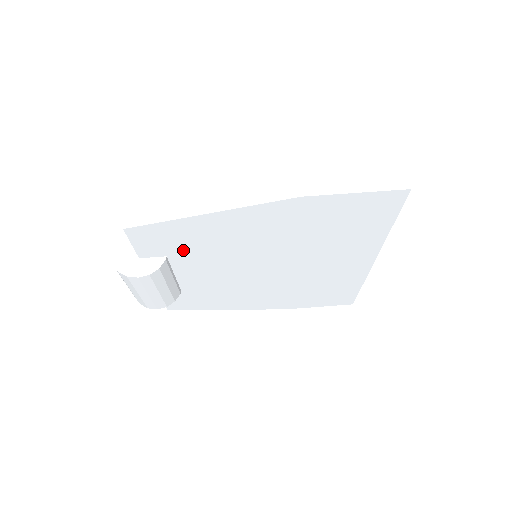
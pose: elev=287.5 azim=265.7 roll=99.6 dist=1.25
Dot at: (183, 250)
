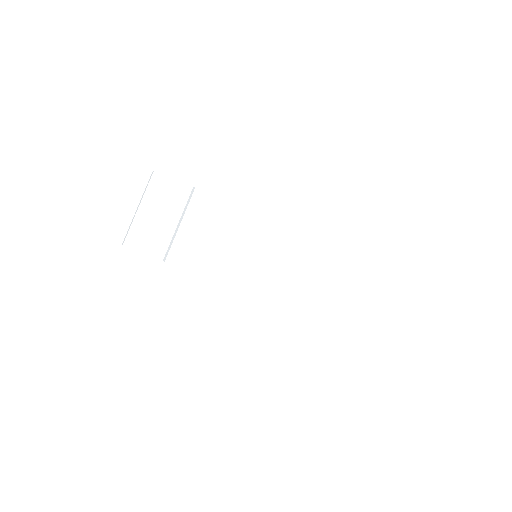
Dot at: (213, 185)
